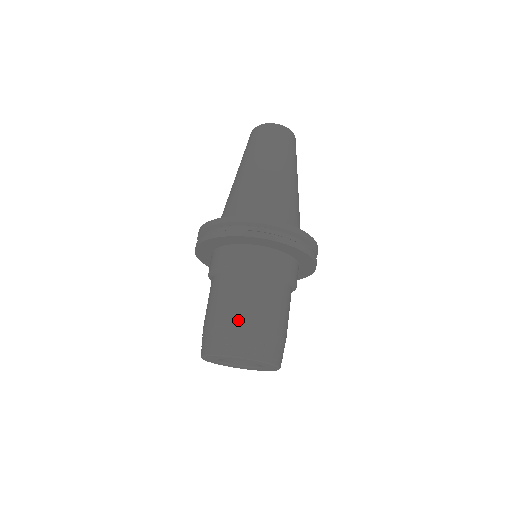
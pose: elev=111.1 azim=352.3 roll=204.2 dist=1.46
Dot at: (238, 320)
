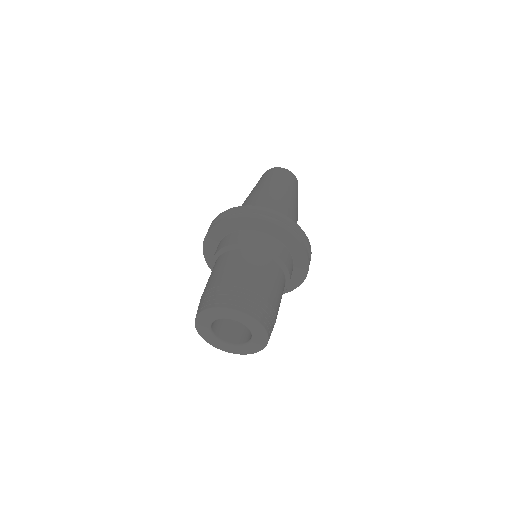
Dot at: (207, 287)
